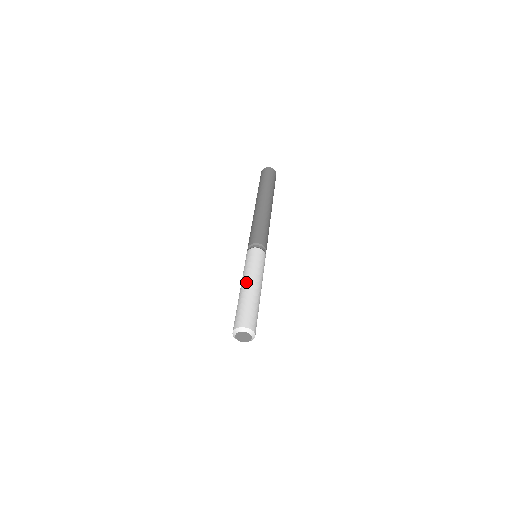
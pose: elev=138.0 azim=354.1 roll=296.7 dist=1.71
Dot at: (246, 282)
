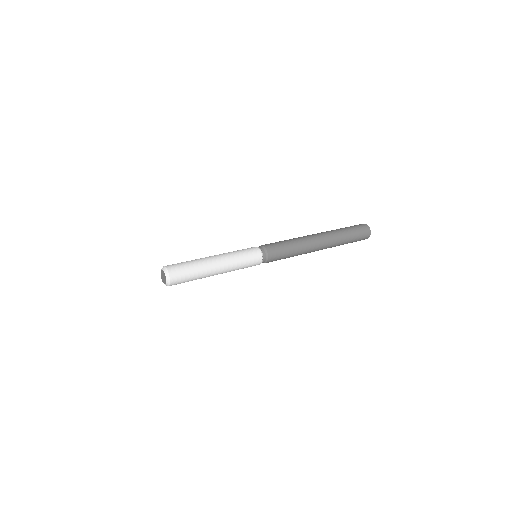
Dot at: (217, 257)
